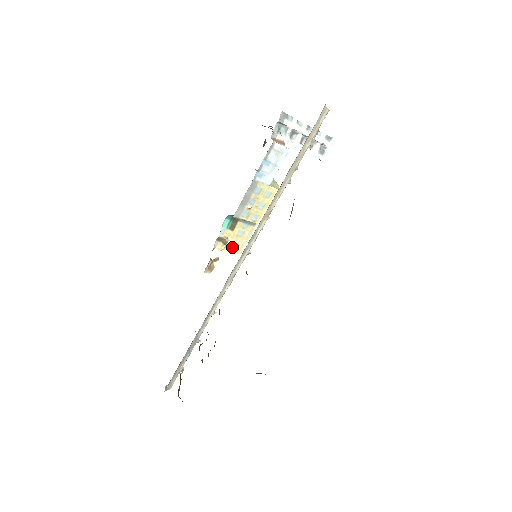
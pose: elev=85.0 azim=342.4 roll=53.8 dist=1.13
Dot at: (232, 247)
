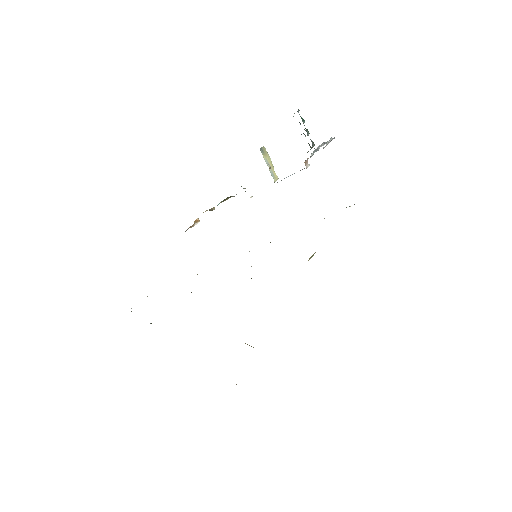
Dot at: occluded
